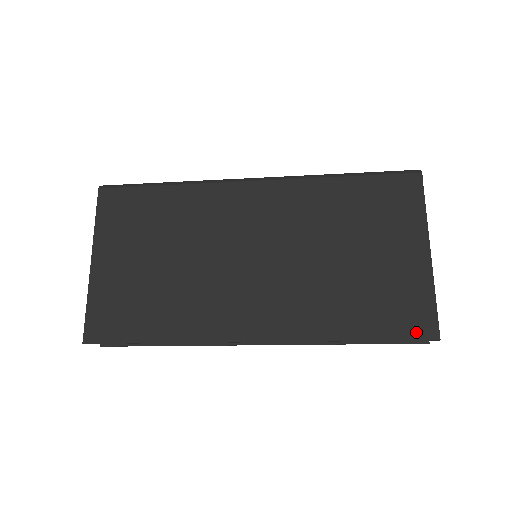
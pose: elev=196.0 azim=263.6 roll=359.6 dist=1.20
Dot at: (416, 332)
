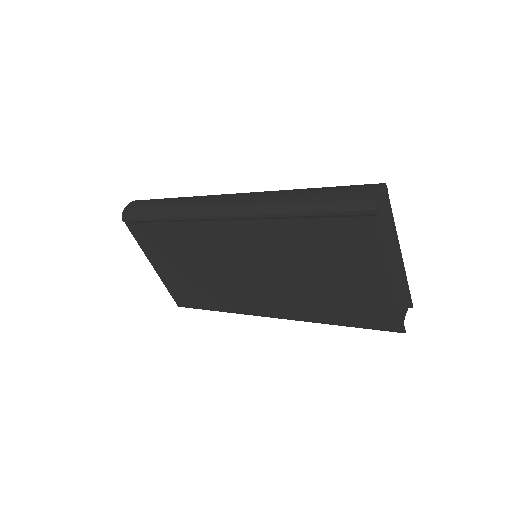
Dot at: (386, 327)
